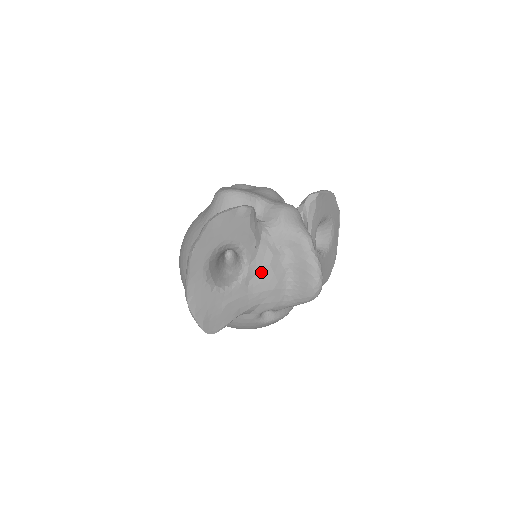
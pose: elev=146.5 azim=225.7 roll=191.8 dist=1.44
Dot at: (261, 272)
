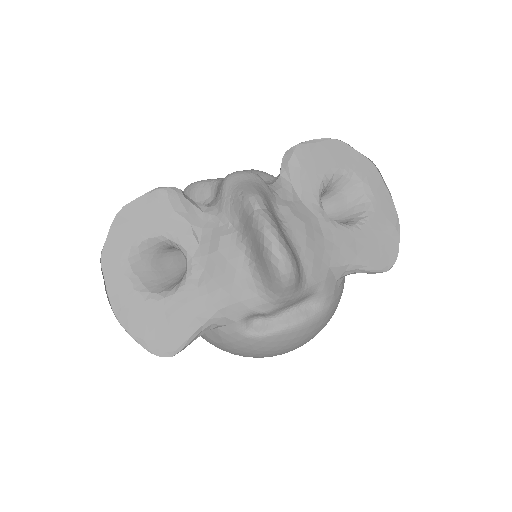
Dot at: (210, 263)
